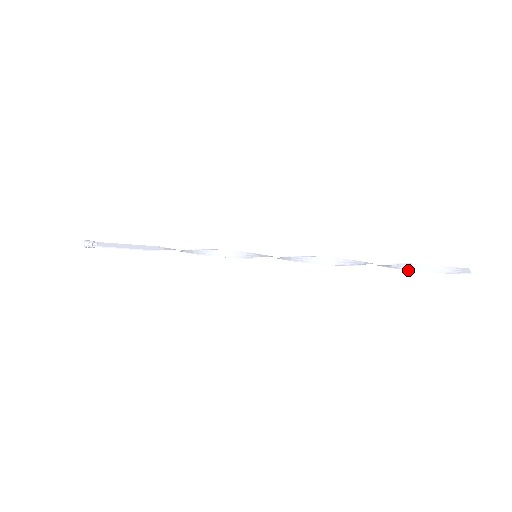
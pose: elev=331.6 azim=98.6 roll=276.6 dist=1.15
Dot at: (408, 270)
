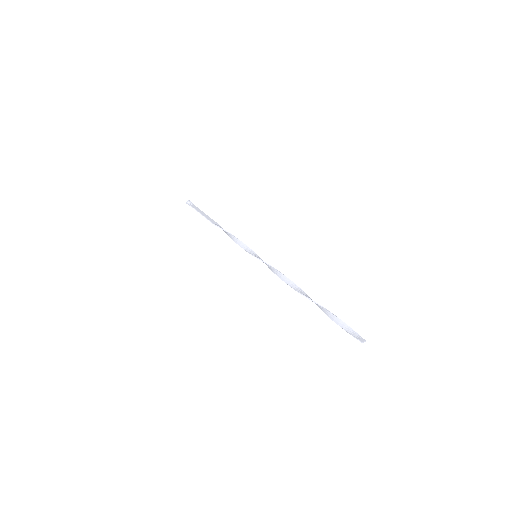
Dot at: (329, 317)
